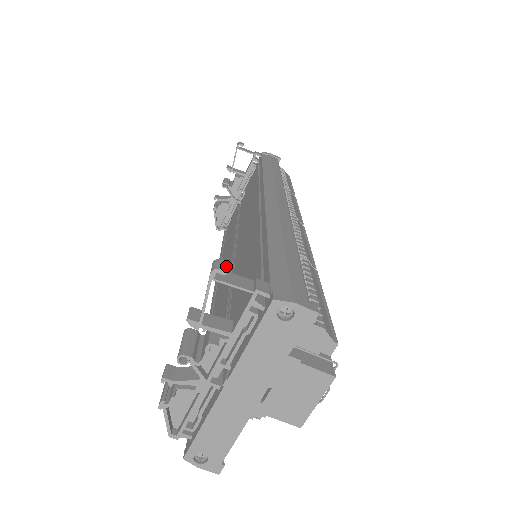
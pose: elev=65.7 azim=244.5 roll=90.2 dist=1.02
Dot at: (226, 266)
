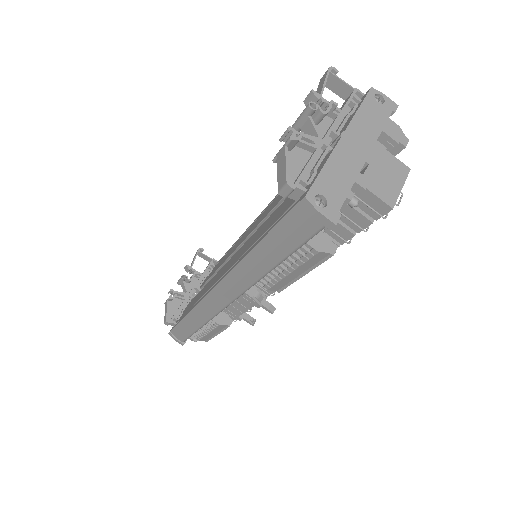
Dot at: (334, 76)
